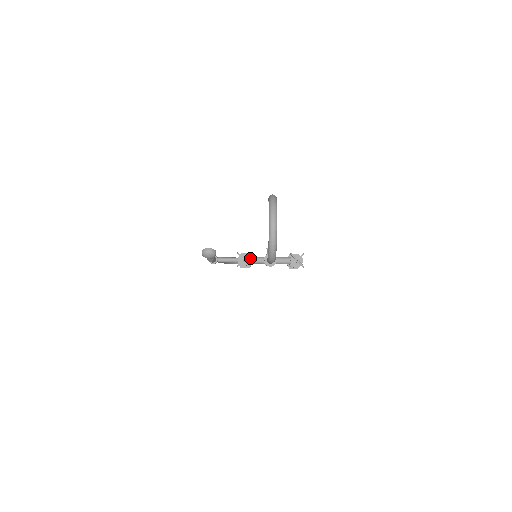
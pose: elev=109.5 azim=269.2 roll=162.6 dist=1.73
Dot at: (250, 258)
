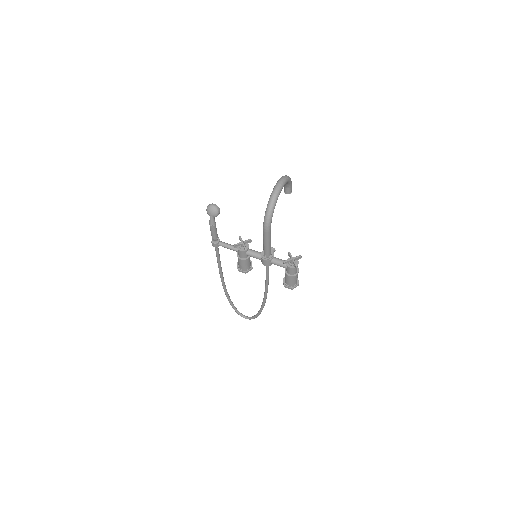
Dot at: (249, 249)
